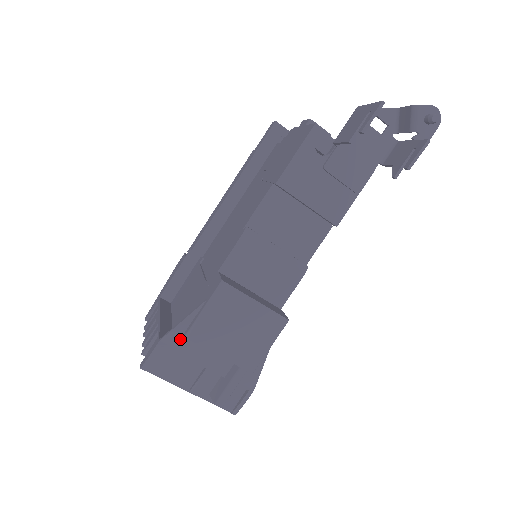
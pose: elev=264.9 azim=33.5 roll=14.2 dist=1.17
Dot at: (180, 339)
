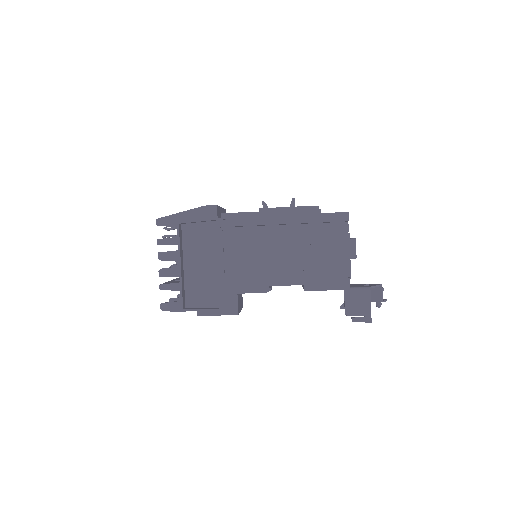
Dot at: occluded
